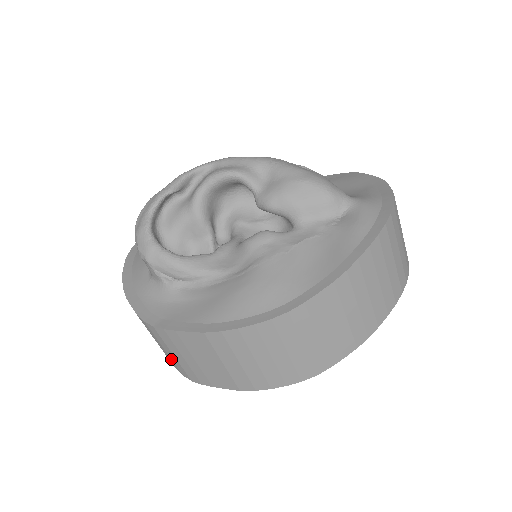
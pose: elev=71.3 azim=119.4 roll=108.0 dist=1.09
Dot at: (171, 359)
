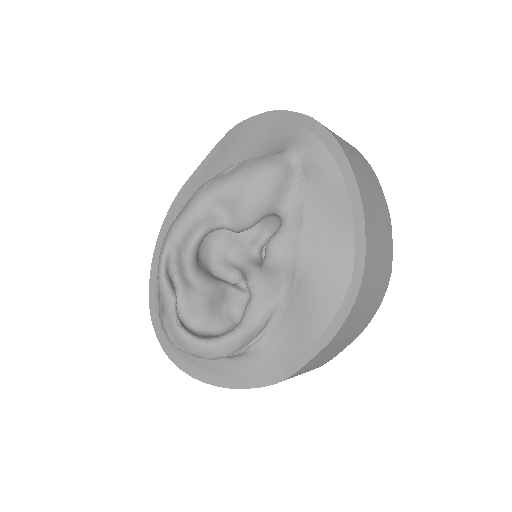
Dot at: occluded
